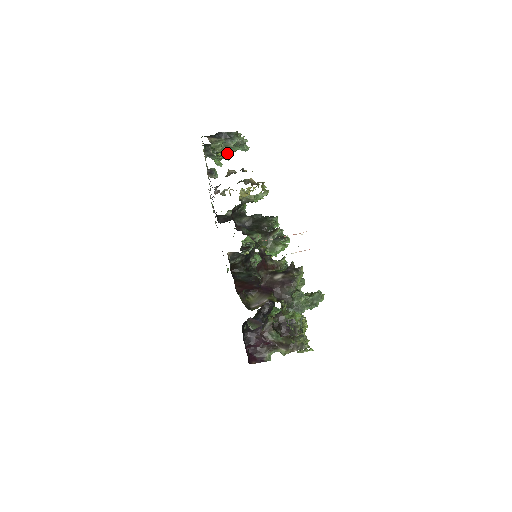
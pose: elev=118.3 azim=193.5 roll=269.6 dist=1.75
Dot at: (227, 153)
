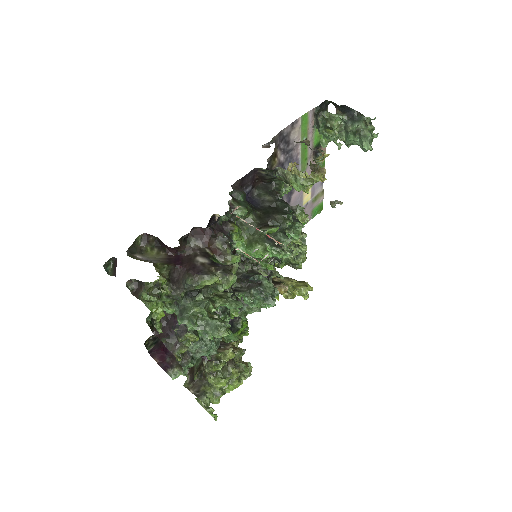
Dot at: (344, 140)
